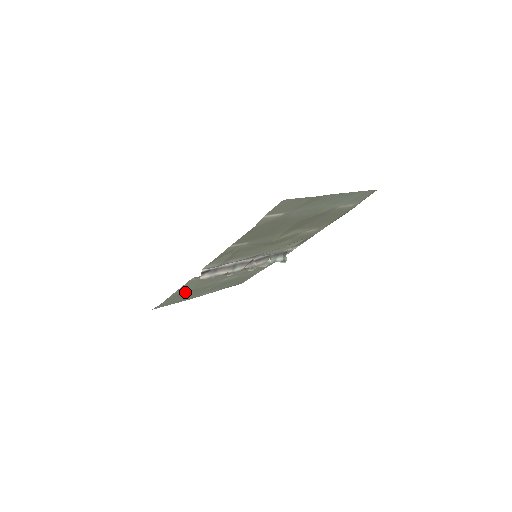
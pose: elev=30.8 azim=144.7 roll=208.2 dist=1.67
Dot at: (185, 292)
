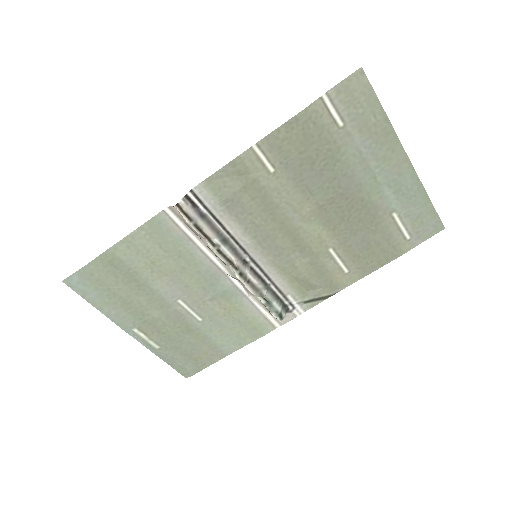
Dot at: (129, 268)
